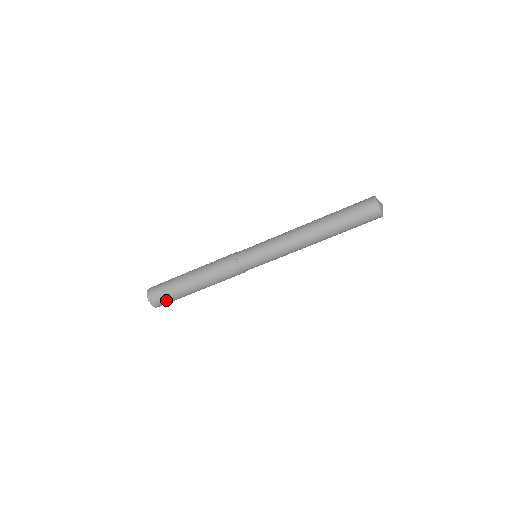
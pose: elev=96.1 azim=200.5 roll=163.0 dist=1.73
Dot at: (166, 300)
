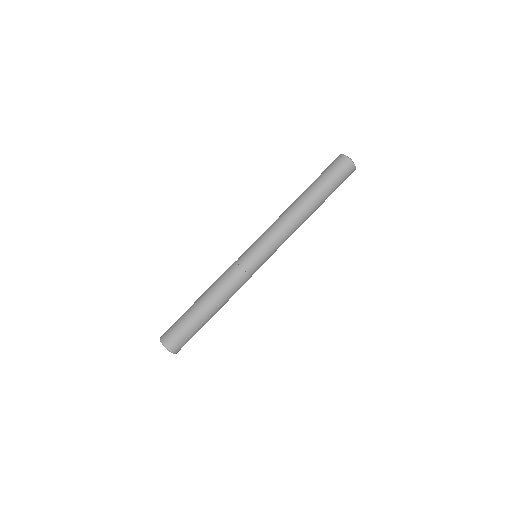
Dot at: occluded
